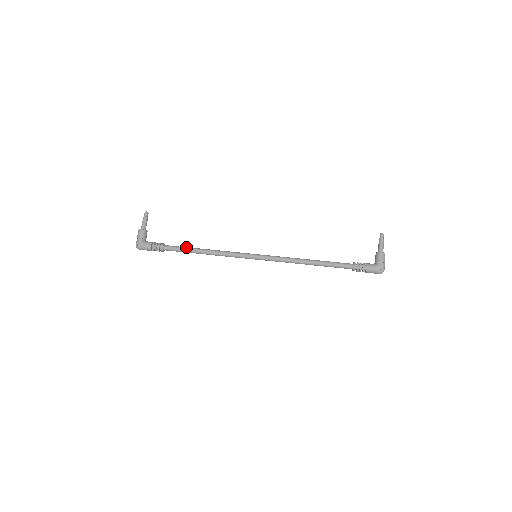
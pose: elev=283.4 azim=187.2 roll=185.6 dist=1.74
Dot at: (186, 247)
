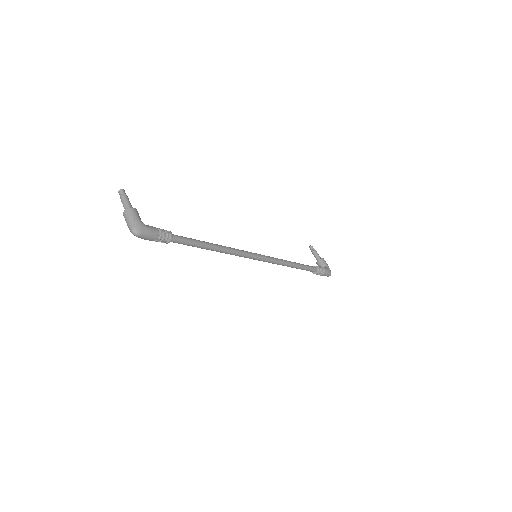
Dot at: (194, 239)
